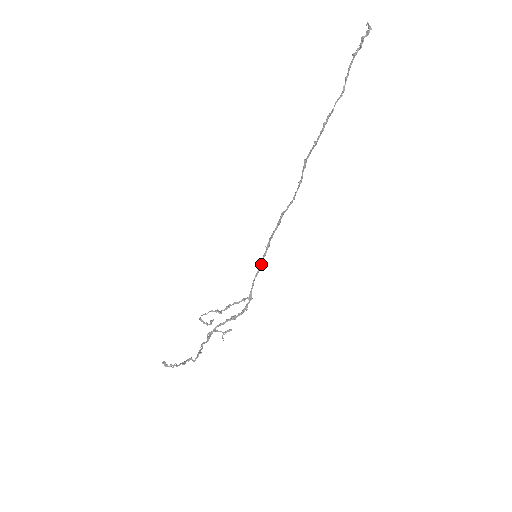
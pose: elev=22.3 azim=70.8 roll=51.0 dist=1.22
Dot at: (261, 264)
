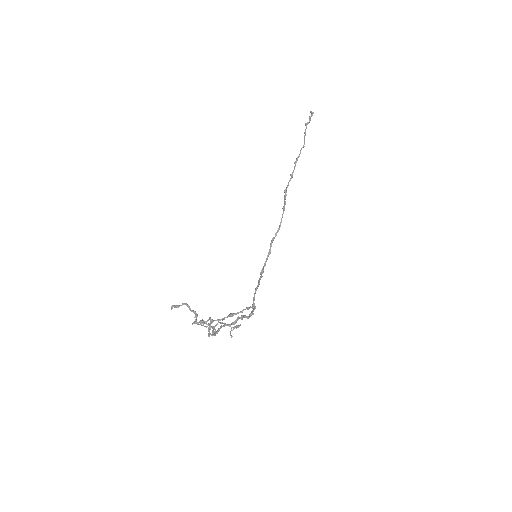
Dot at: (259, 282)
